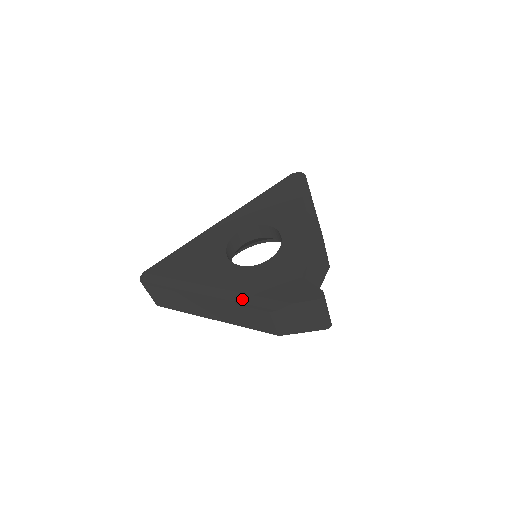
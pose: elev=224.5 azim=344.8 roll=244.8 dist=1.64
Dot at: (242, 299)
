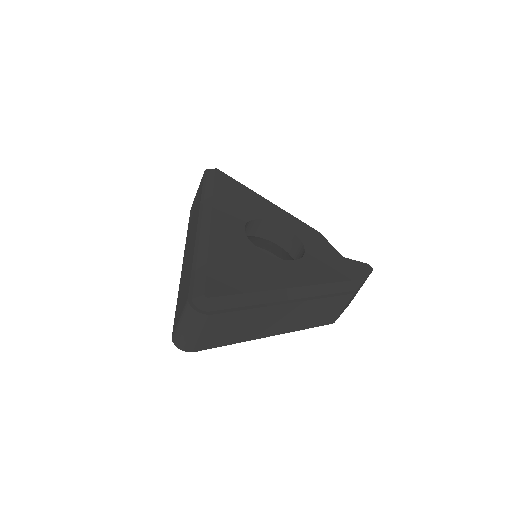
Dot at: (329, 290)
